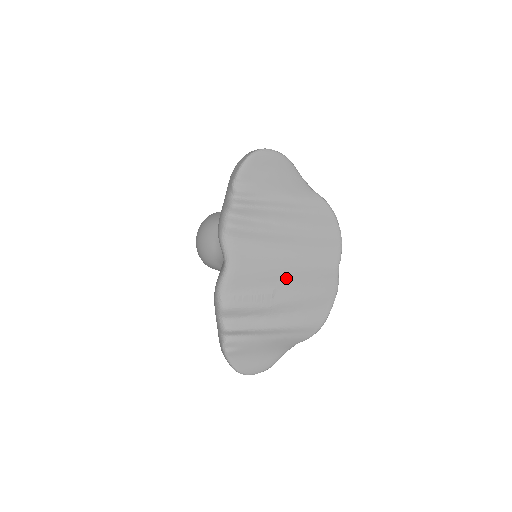
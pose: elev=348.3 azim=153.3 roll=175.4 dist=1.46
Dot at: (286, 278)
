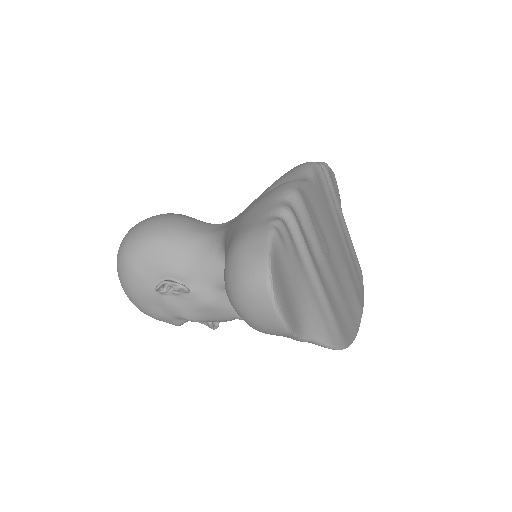
Dot at: (337, 258)
